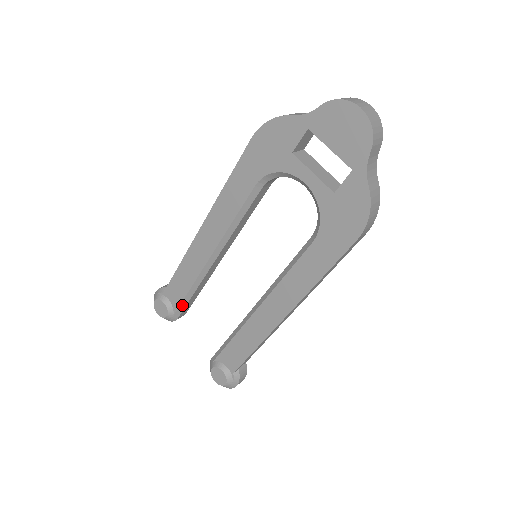
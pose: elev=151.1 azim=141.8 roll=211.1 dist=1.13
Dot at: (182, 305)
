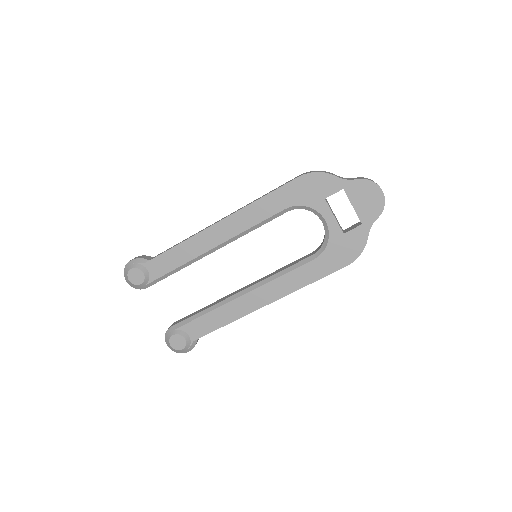
Dot at: (161, 278)
